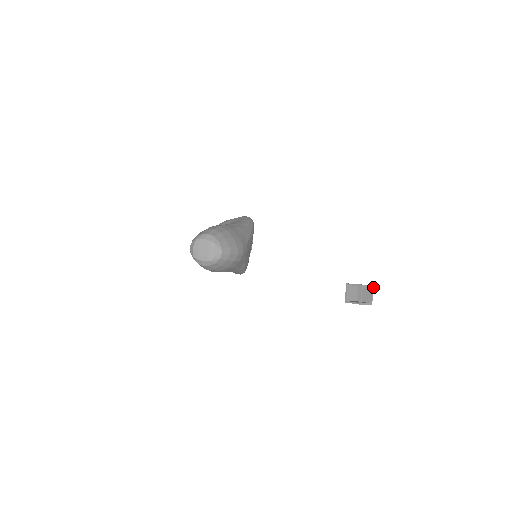
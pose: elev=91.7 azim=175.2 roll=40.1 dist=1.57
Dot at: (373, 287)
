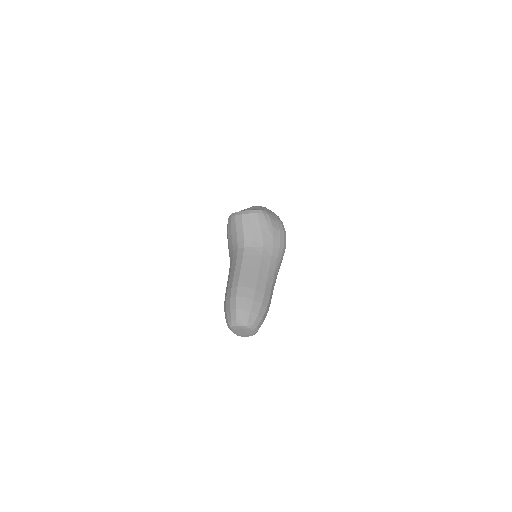
Dot at: occluded
